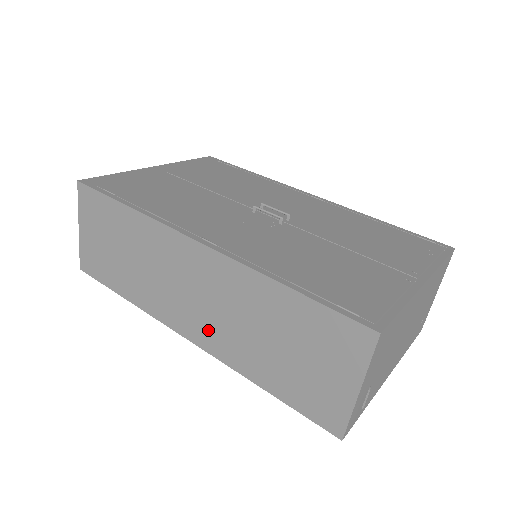
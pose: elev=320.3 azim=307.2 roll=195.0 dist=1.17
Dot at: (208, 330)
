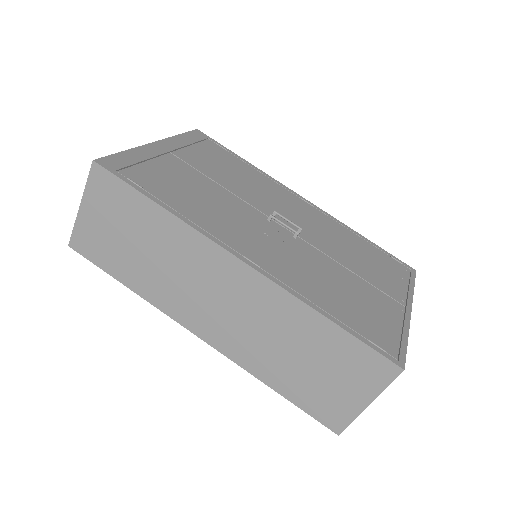
Dot at: (228, 335)
